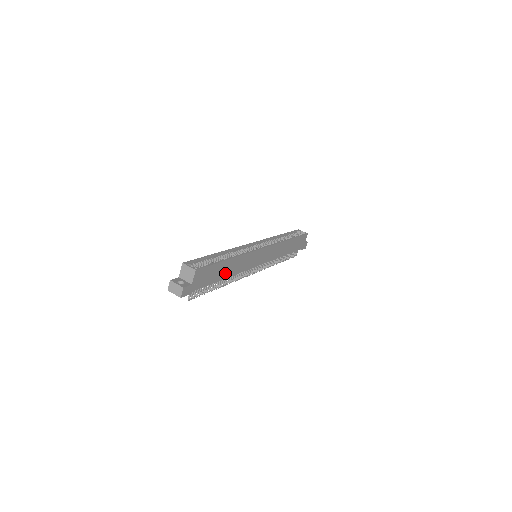
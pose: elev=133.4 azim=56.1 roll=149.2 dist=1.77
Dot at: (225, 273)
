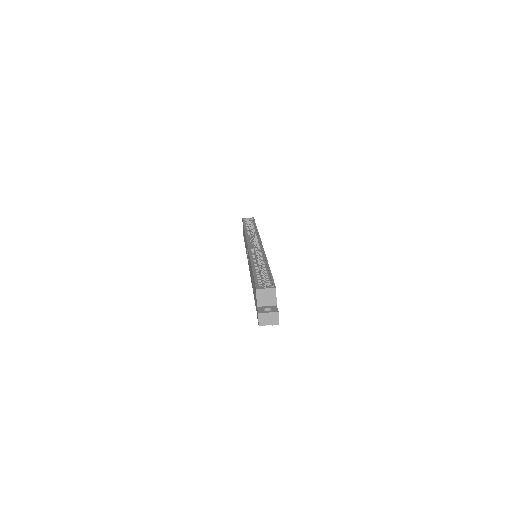
Dot at: occluded
